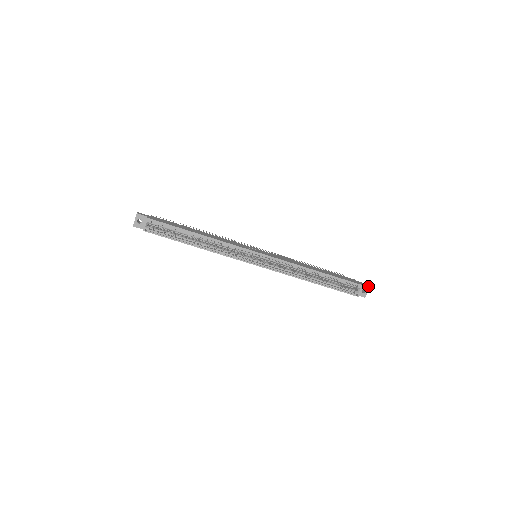
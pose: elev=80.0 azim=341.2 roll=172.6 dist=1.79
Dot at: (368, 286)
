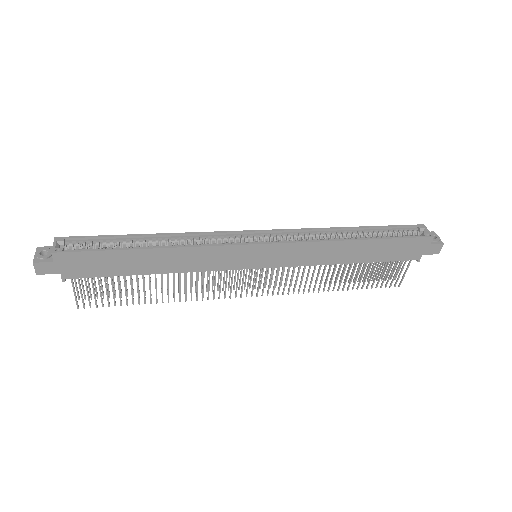
Dot at: (432, 232)
